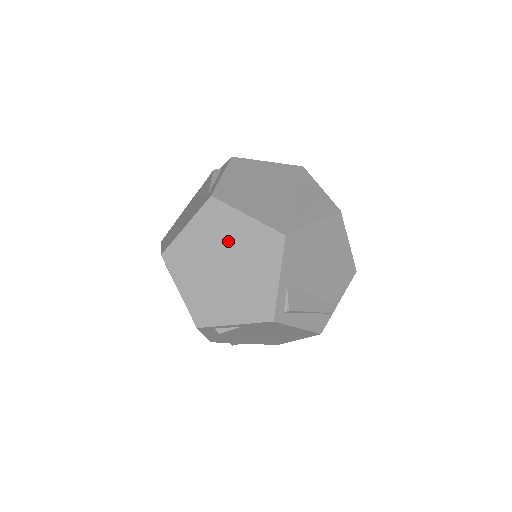
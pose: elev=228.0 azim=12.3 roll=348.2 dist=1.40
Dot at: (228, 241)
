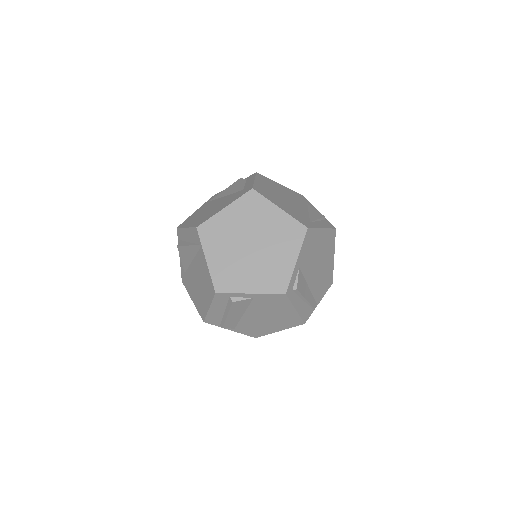
Dot at: (260, 225)
